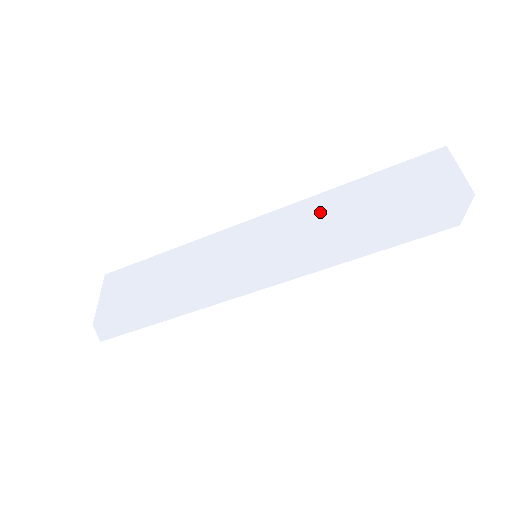
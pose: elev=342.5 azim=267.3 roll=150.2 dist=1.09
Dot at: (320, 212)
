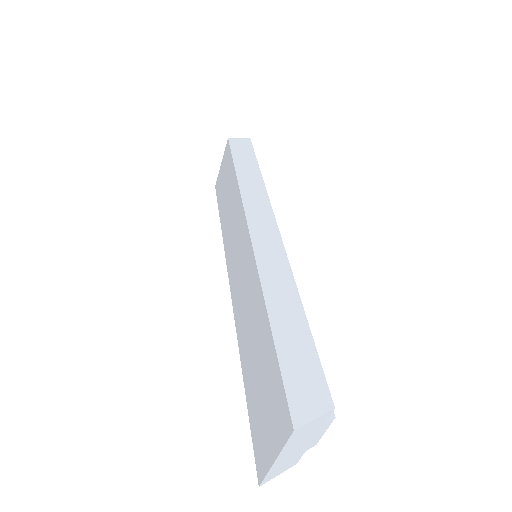
Dot at: (250, 304)
